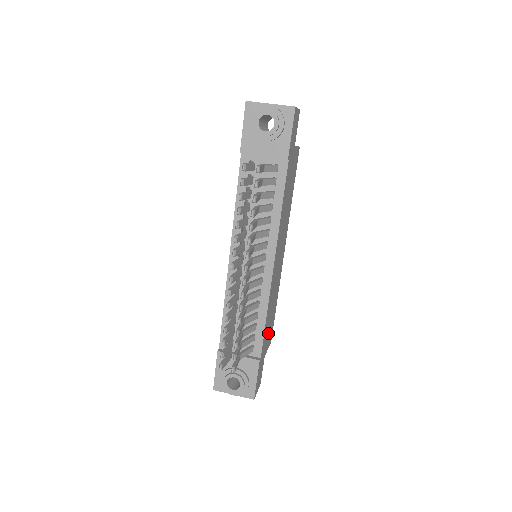
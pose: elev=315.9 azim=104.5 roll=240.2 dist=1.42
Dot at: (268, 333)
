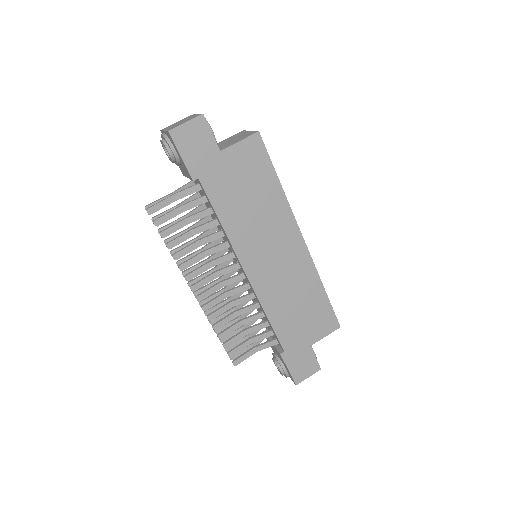
Dot at: (305, 325)
